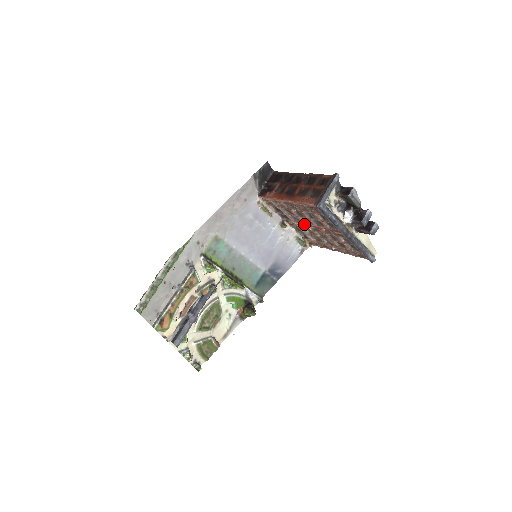
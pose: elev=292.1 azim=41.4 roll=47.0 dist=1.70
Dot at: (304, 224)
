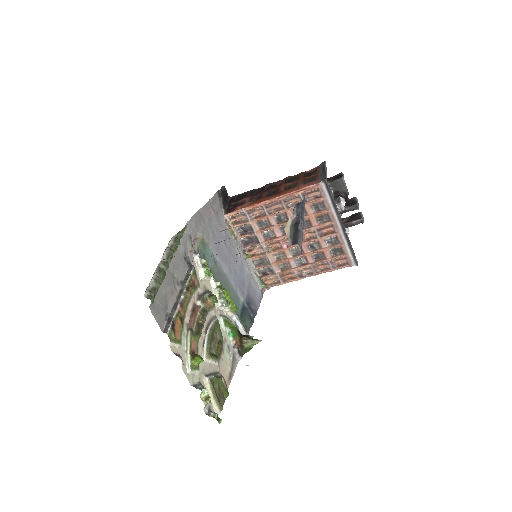
Dot at: (279, 239)
